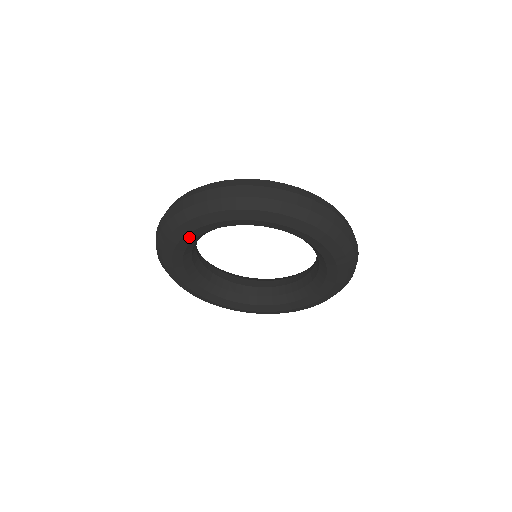
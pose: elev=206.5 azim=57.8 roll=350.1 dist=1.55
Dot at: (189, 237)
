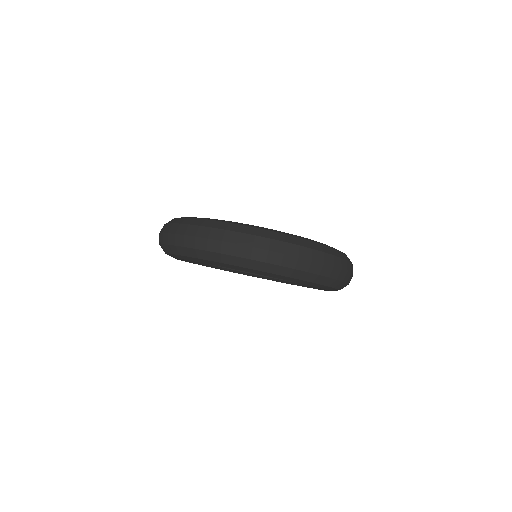
Dot at: (185, 260)
